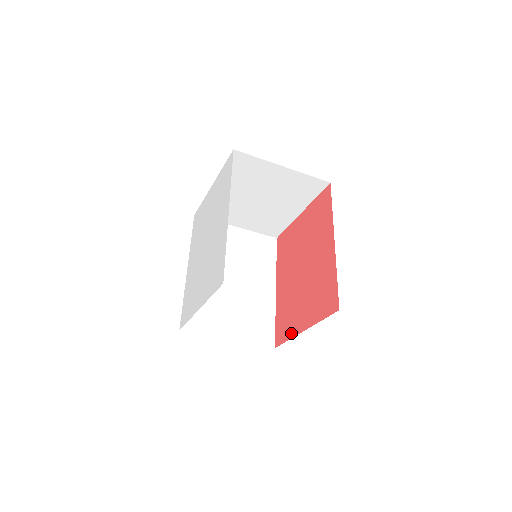
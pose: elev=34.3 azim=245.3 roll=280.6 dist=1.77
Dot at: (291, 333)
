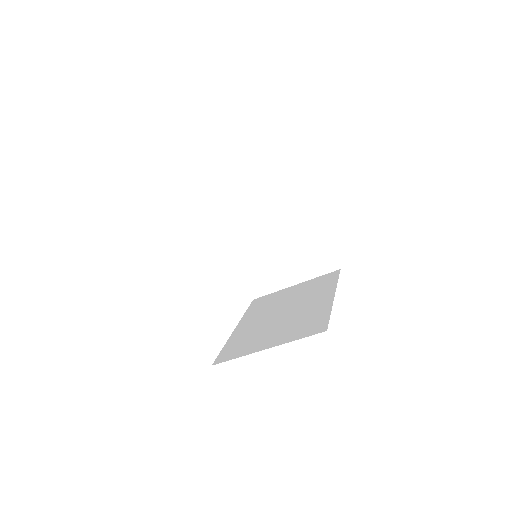
Dot at: occluded
